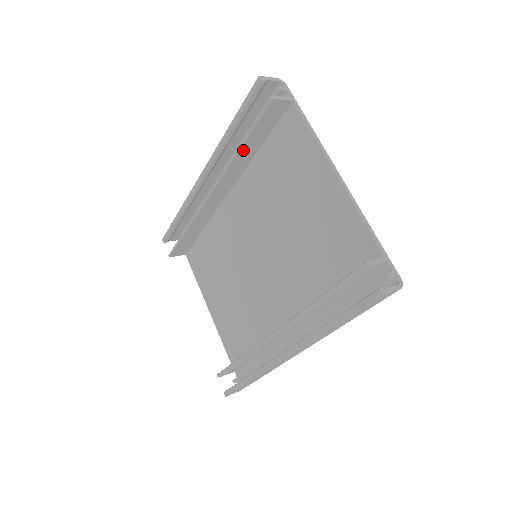
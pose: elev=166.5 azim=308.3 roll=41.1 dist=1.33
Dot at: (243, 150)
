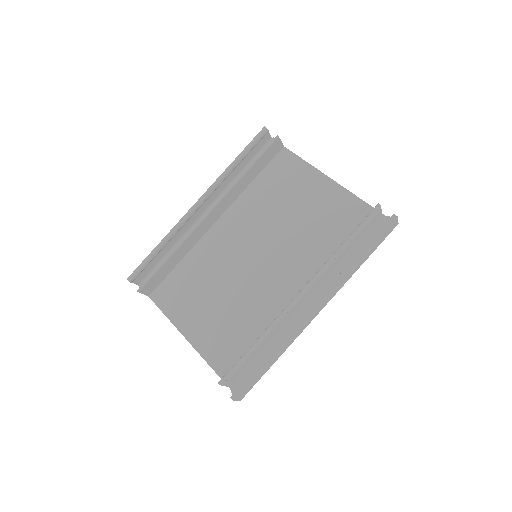
Dot at: (246, 175)
